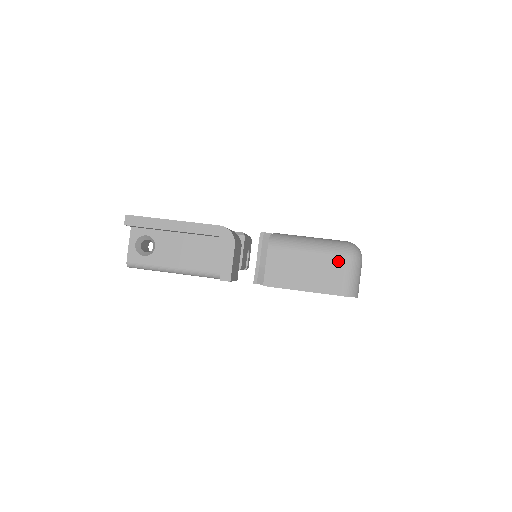
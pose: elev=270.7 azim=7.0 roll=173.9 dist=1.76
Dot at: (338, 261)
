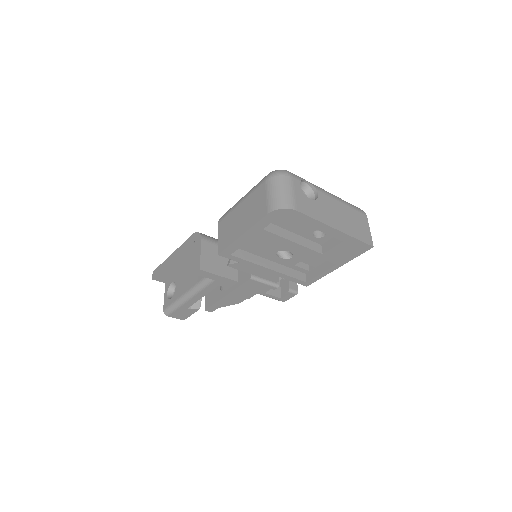
Dot at: (260, 189)
